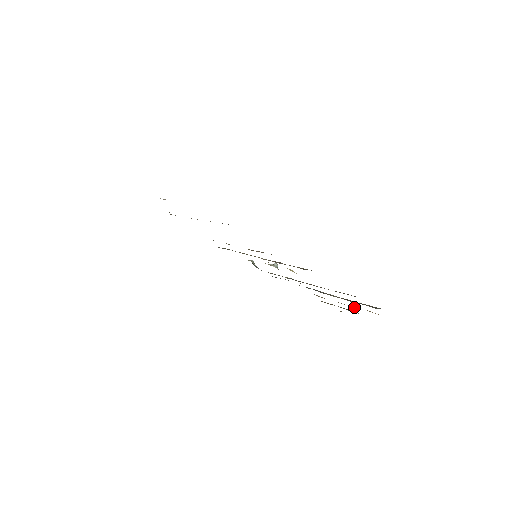
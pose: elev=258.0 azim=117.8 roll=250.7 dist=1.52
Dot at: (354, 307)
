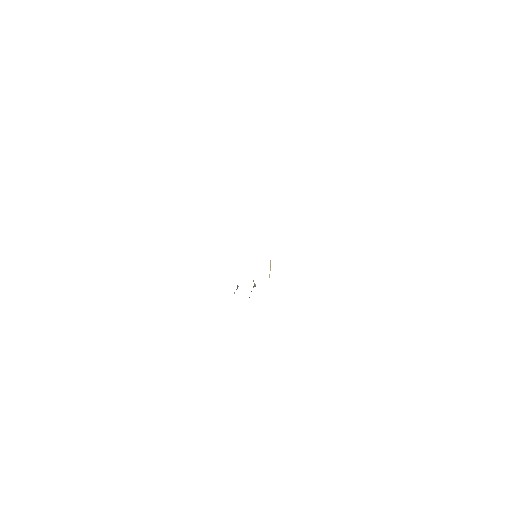
Dot at: occluded
